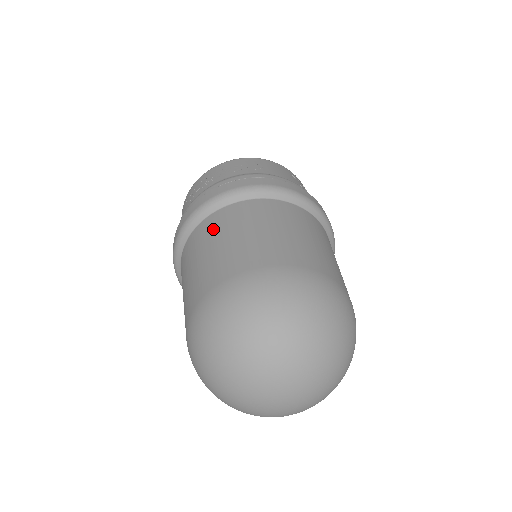
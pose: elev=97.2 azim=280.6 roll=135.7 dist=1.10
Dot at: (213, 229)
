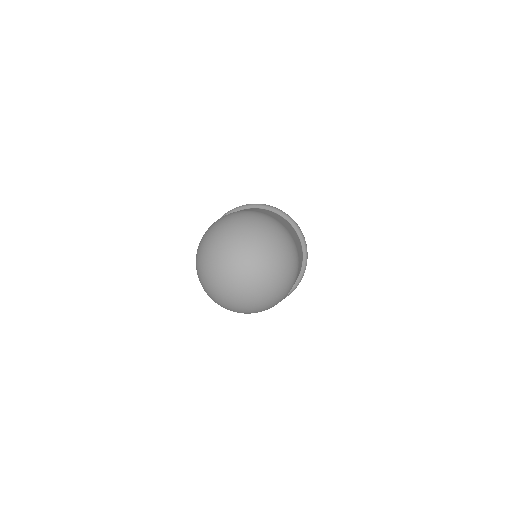
Dot at: occluded
